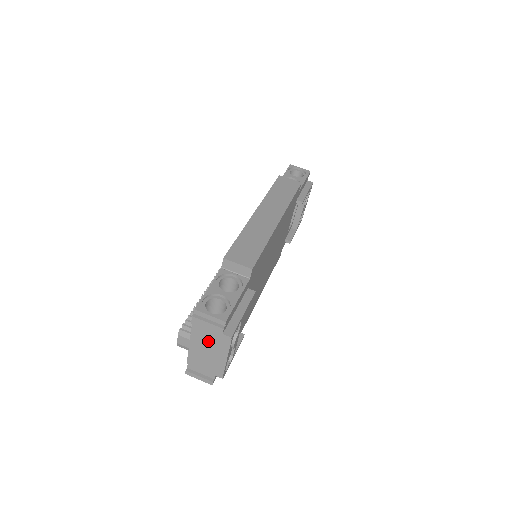
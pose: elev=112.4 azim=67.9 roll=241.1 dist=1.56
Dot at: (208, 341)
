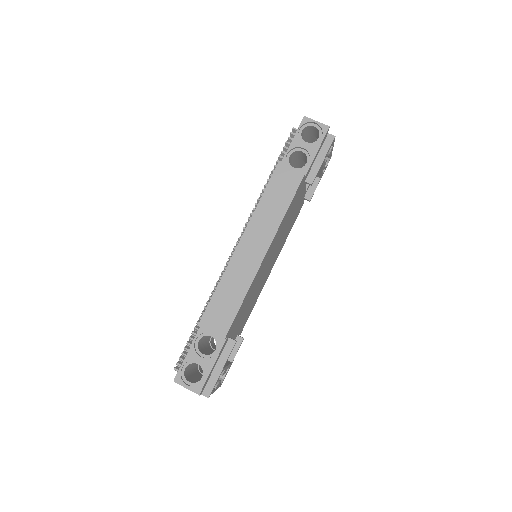
Dot at: occluded
